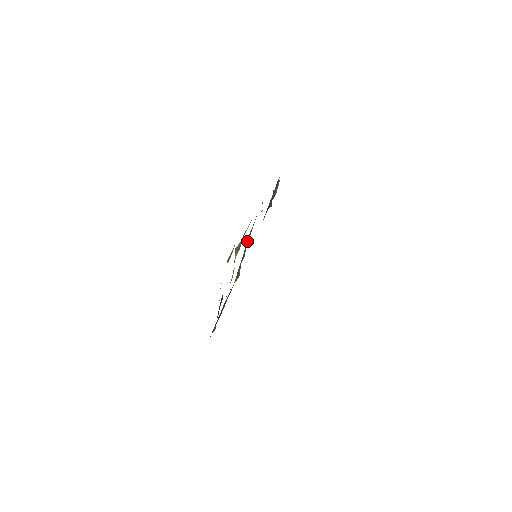
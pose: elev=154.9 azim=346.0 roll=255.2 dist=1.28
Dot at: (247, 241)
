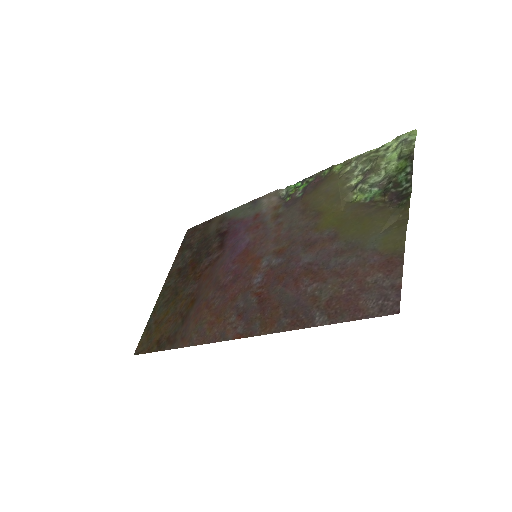
Dot at: (351, 176)
